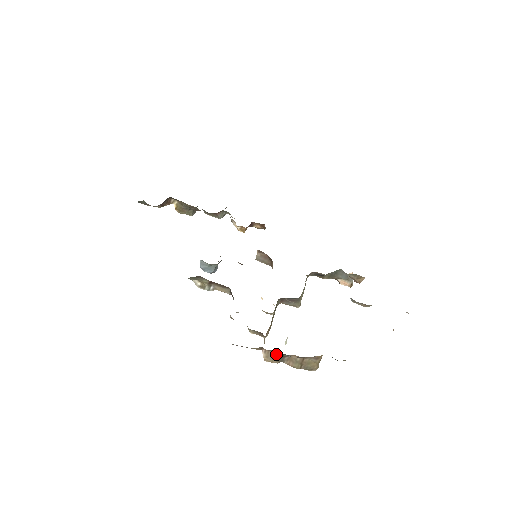
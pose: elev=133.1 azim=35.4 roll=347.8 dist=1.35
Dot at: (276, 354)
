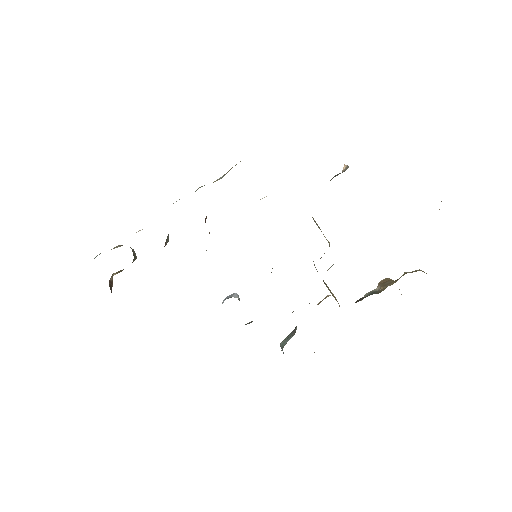
Dot at: occluded
